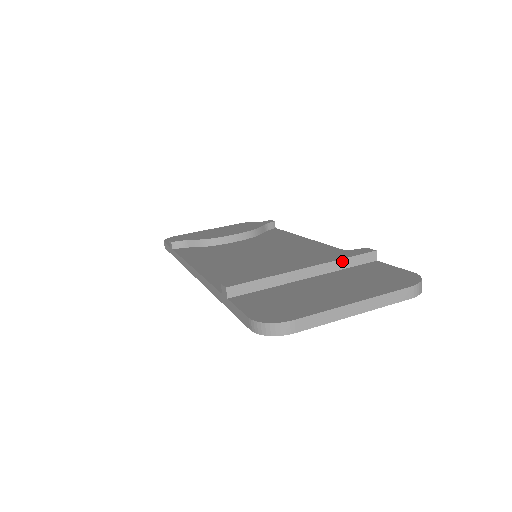
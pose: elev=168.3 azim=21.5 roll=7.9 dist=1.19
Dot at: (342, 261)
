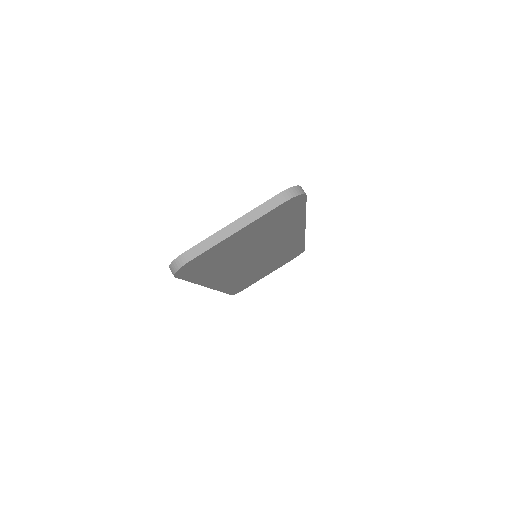
Dot at: occluded
